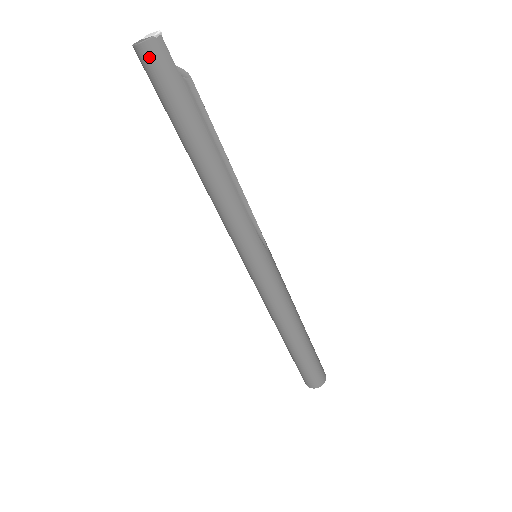
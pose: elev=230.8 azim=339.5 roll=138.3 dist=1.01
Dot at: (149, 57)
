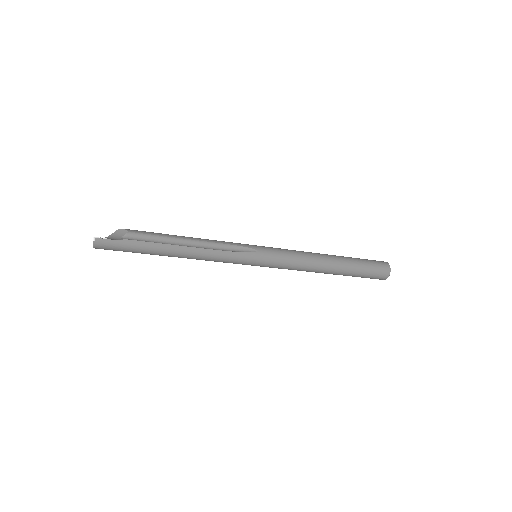
Dot at: (102, 248)
